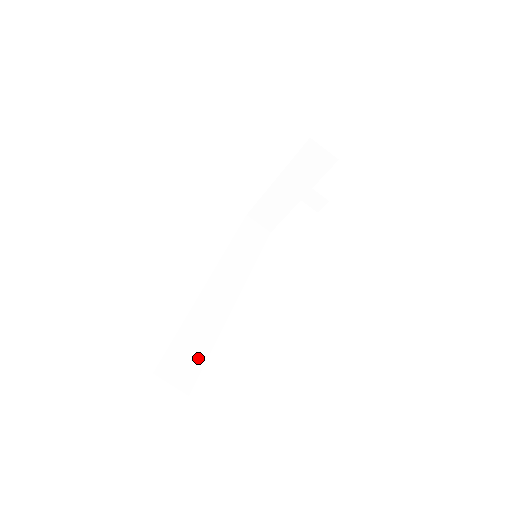
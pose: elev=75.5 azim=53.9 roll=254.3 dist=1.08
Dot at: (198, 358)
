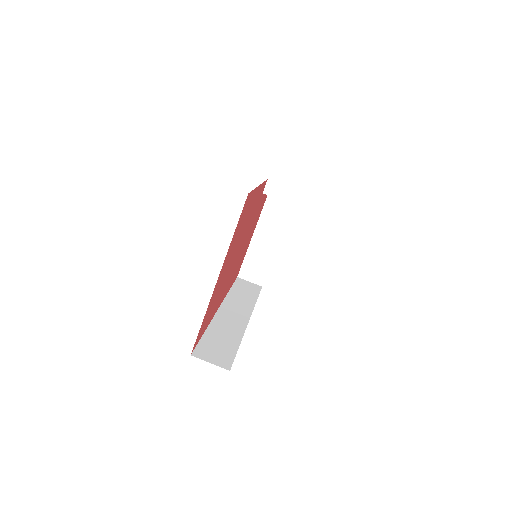
Dot at: (229, 349)
